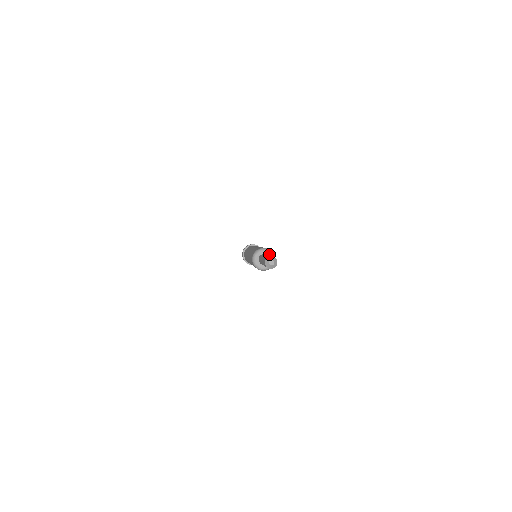
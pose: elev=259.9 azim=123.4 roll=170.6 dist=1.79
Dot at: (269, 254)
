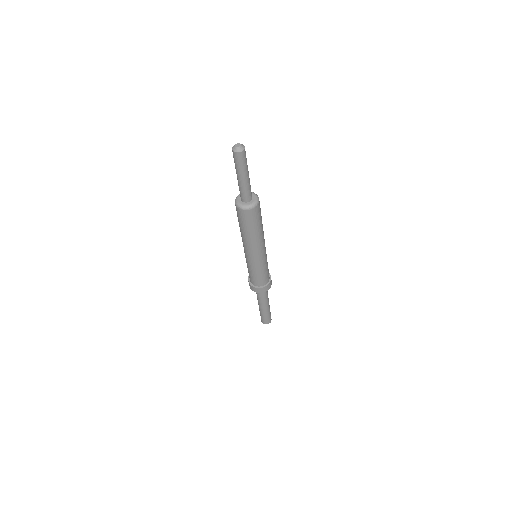
Dot at: (254, 195)
